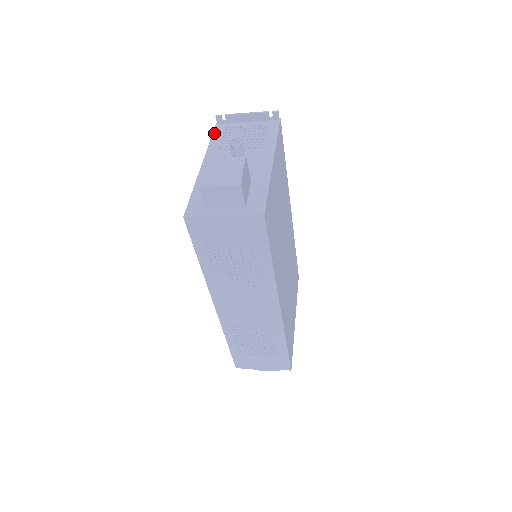
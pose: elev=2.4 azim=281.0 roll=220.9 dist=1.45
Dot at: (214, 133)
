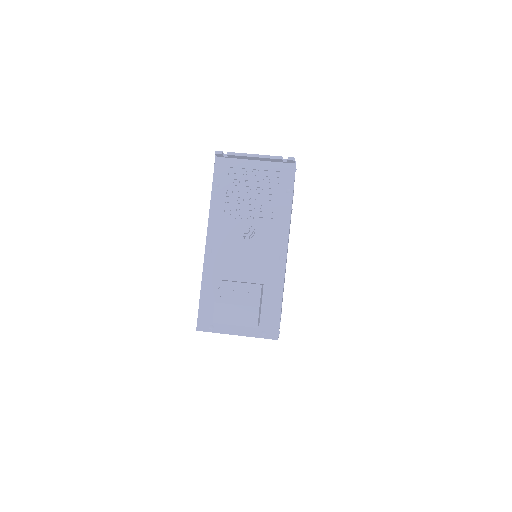
Dot at: (215, 178)
